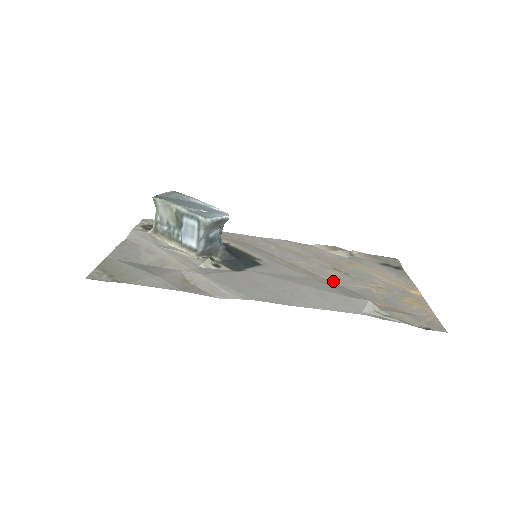
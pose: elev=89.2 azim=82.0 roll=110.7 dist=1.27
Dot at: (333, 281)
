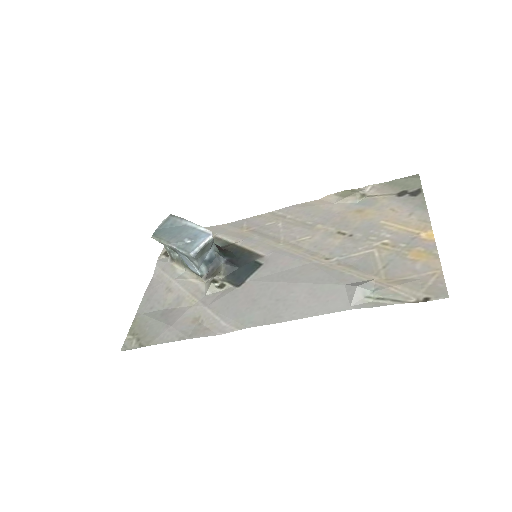
Dot at: (333, 256)
